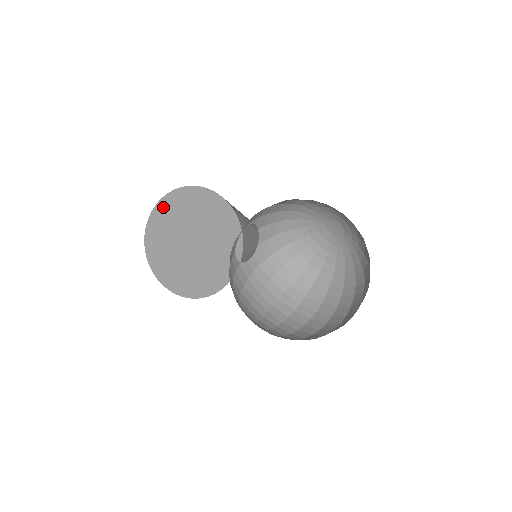
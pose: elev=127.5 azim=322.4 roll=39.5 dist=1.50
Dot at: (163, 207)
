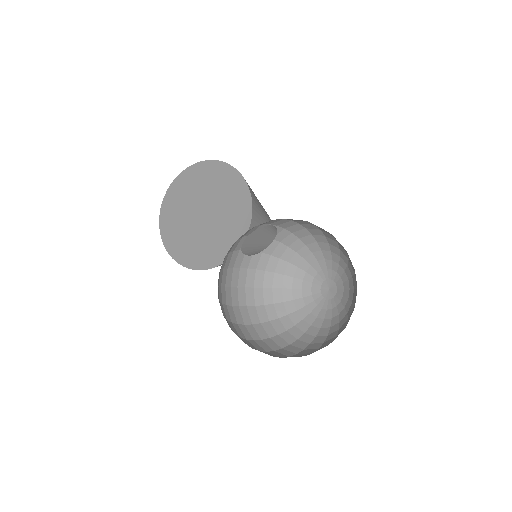
Dot at: (213, 167)
